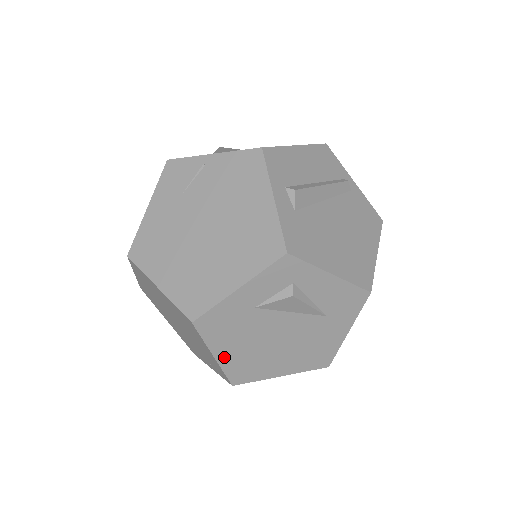
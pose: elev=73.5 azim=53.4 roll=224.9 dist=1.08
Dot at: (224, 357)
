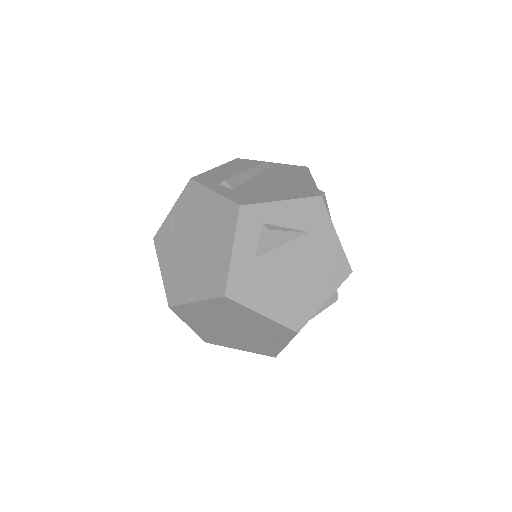
Dot at: (270, 311)
